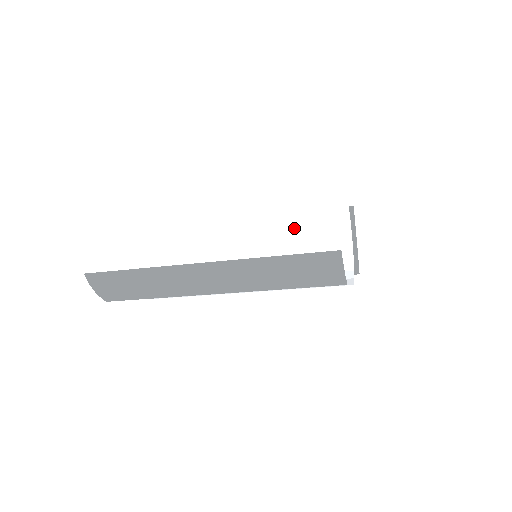
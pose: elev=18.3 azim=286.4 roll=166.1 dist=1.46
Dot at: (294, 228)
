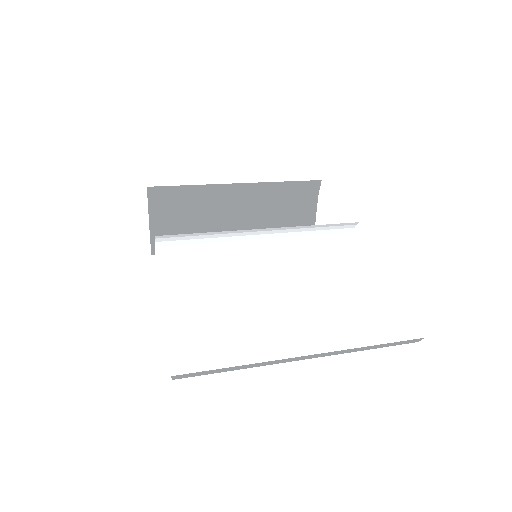
Dot at: (302, 235)
